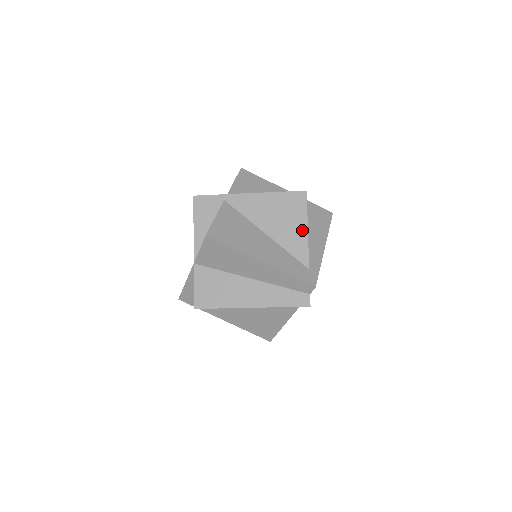
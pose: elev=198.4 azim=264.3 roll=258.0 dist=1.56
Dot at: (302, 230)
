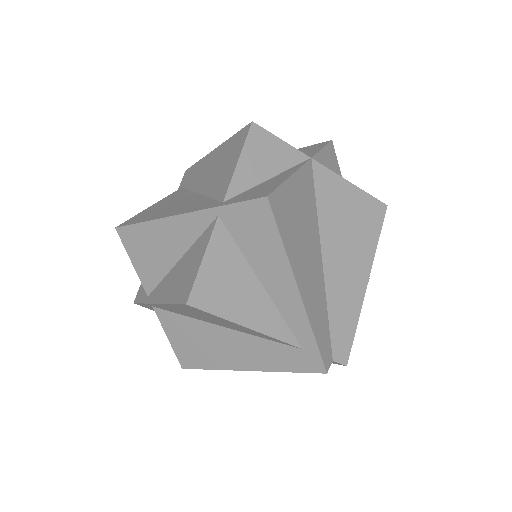
Dot at: (244, 328)
